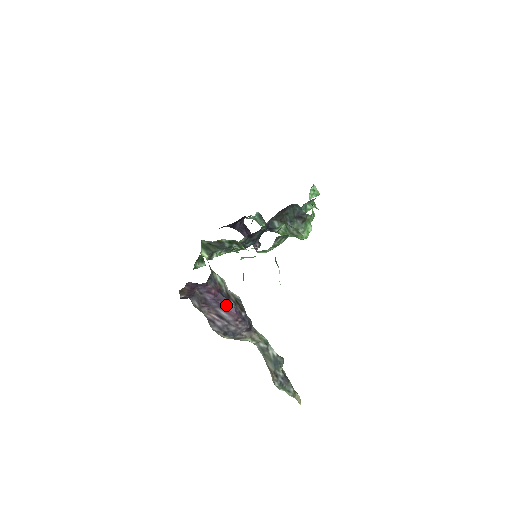
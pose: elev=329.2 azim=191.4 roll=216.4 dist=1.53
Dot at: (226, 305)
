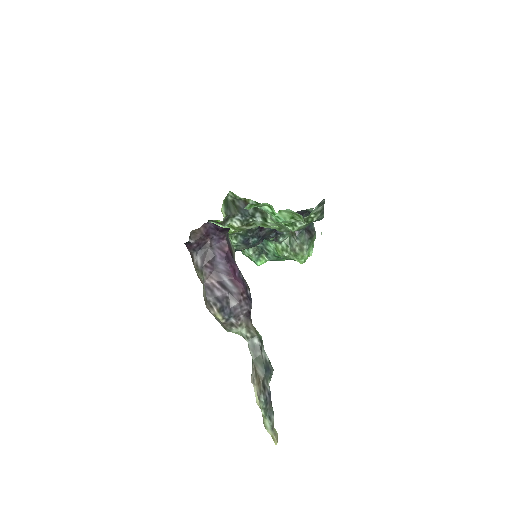
Dot at: (234, 272)
